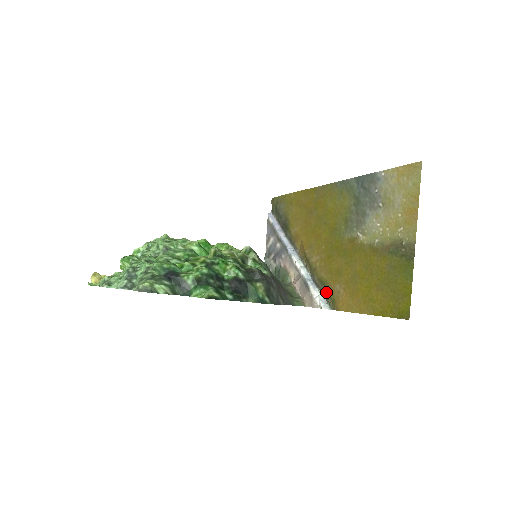
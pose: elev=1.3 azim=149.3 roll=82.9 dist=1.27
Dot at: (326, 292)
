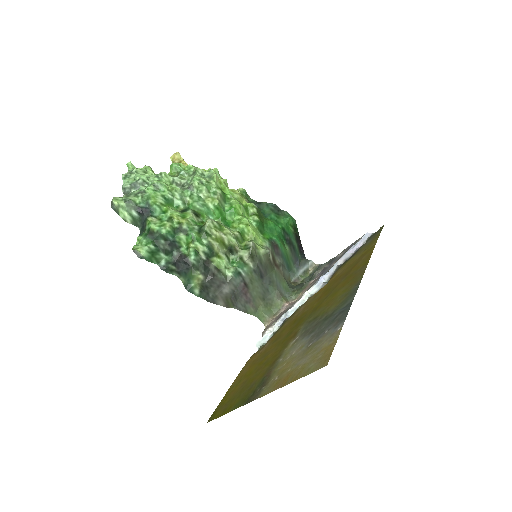
Dot at: (271, 337)
